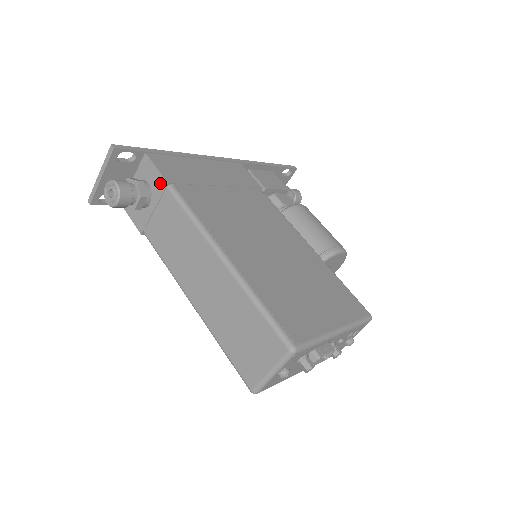
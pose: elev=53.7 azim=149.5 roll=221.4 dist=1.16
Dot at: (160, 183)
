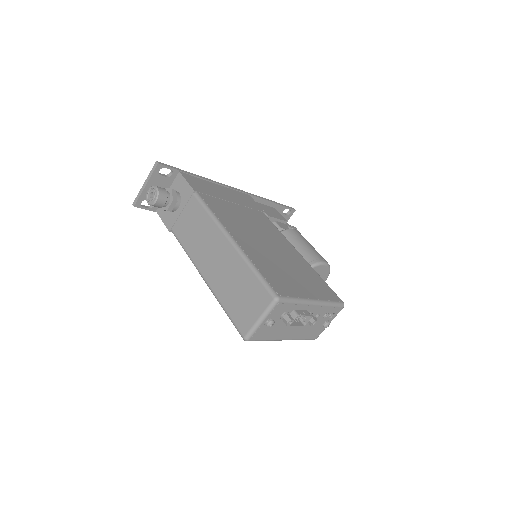
Dot at: (188, 191)
